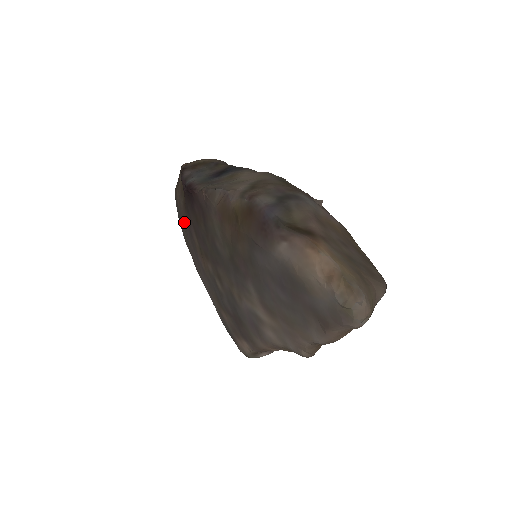
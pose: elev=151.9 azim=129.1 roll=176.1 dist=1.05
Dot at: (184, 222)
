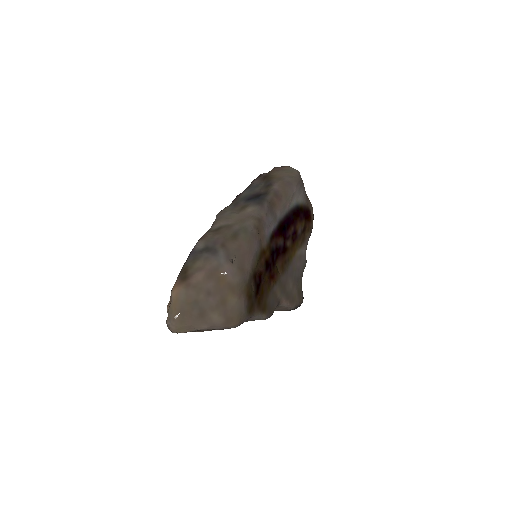
Dot at: occluded
